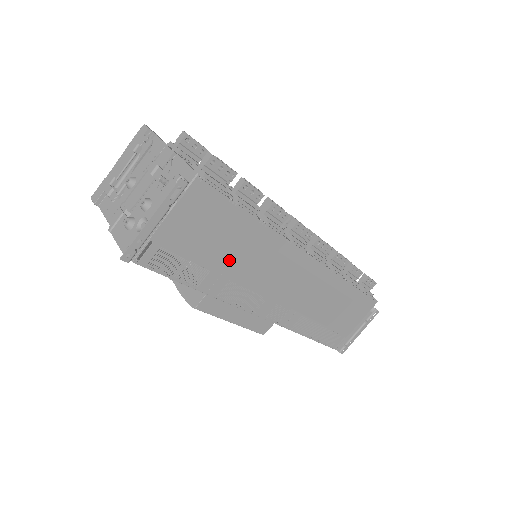
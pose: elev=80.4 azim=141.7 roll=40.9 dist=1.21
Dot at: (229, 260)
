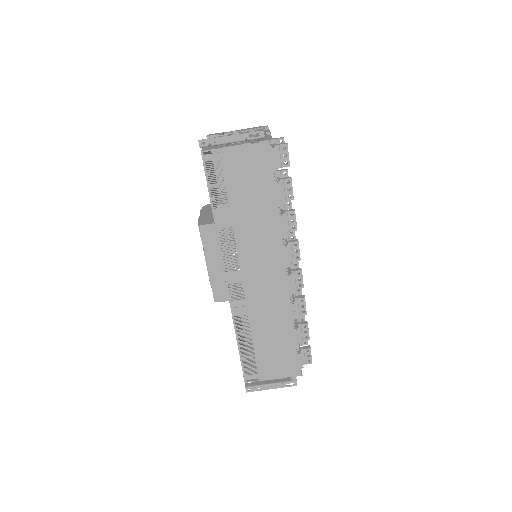
Dot at: (244, 212)
